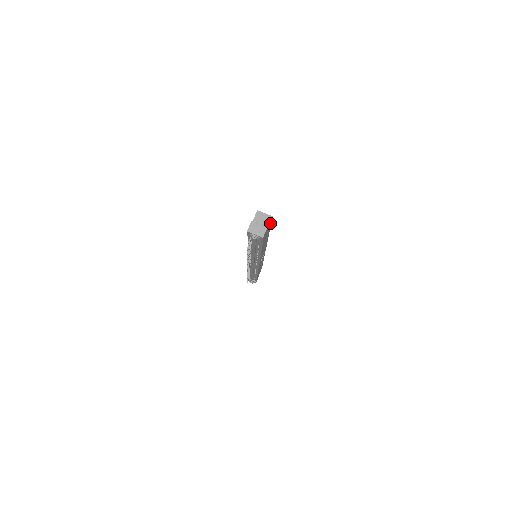
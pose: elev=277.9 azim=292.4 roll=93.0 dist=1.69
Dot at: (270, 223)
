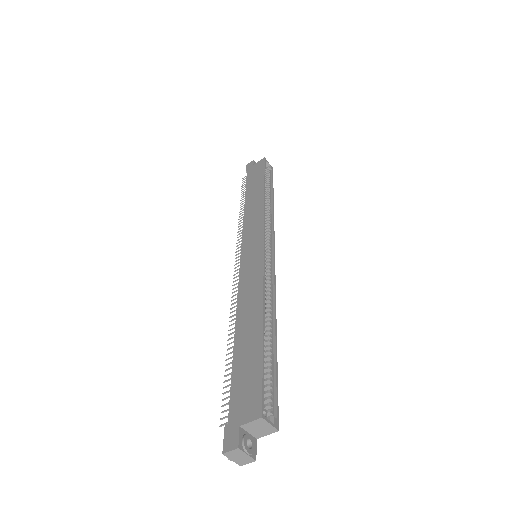
Dot at: (272, 415)
